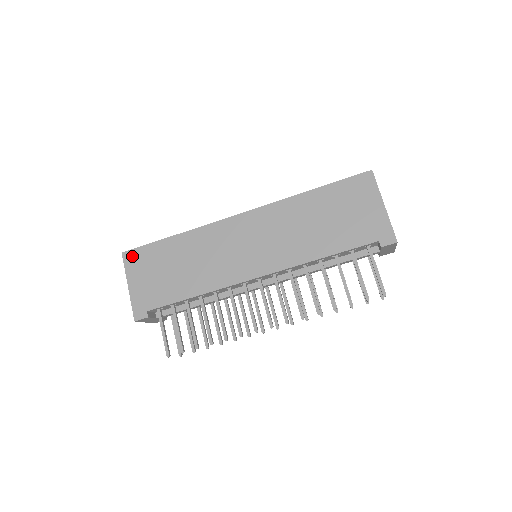
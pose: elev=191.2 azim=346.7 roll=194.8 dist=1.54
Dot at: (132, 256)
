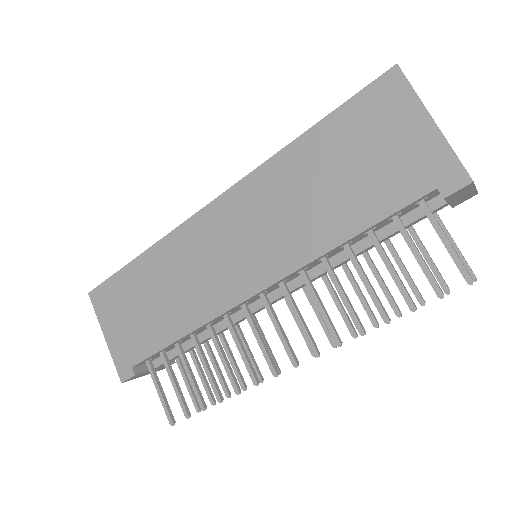
Dot at: (100, 295)
